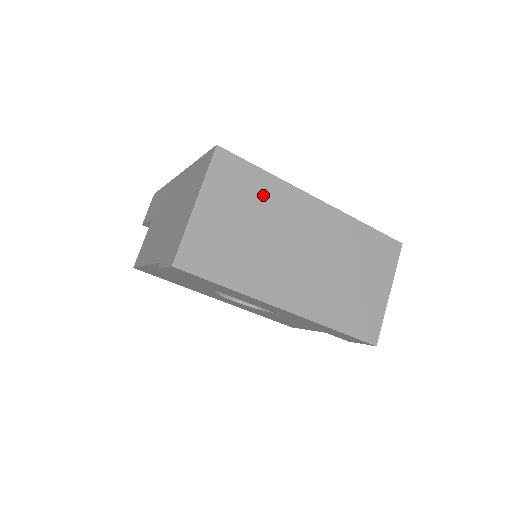
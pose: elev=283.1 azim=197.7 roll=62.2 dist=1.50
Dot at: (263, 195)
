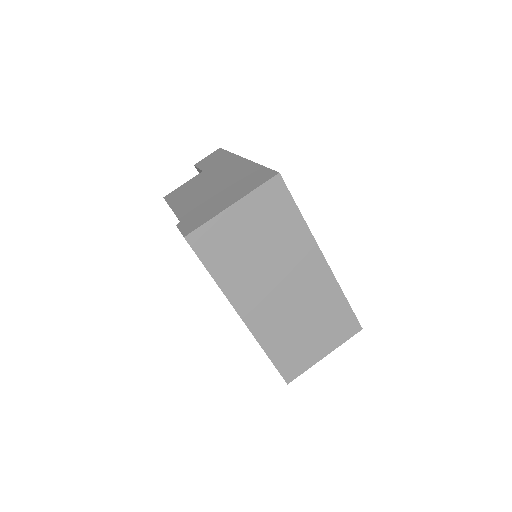
Dot at: (286, 230)
